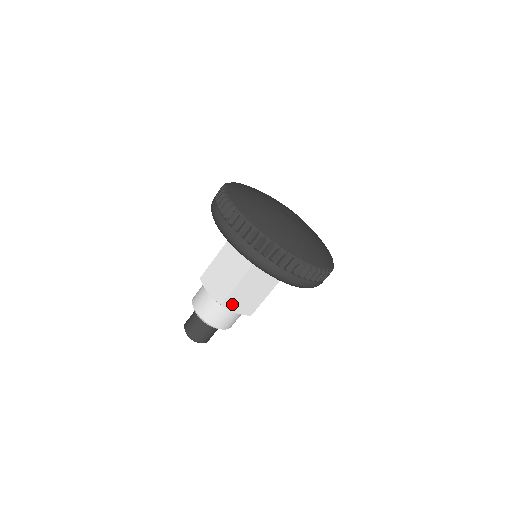
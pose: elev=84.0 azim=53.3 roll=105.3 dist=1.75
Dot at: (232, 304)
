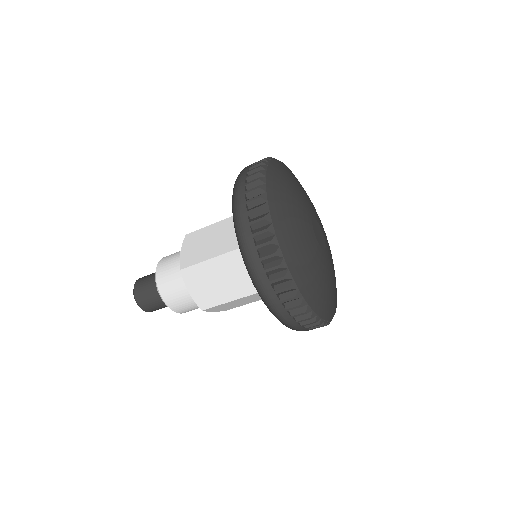
Dot at: (192, 279)
